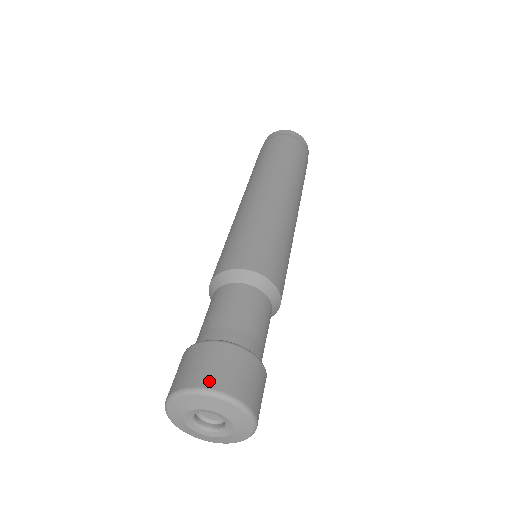
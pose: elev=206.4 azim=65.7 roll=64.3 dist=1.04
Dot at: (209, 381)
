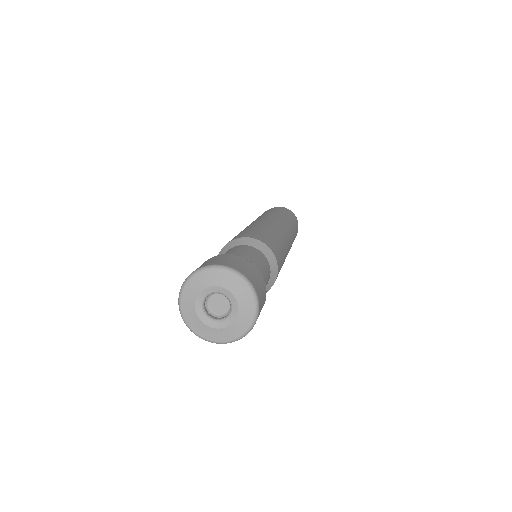
Dot at: (197, 268)
